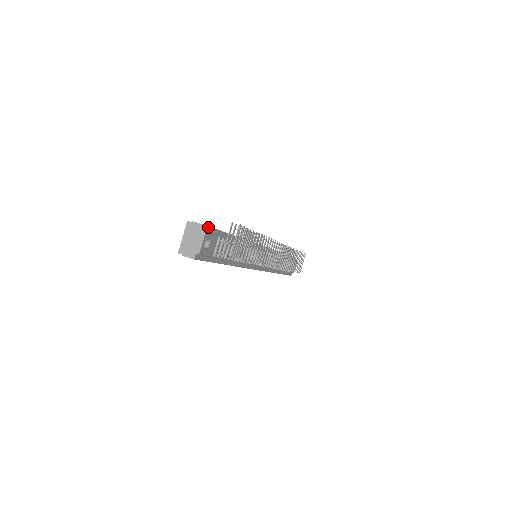
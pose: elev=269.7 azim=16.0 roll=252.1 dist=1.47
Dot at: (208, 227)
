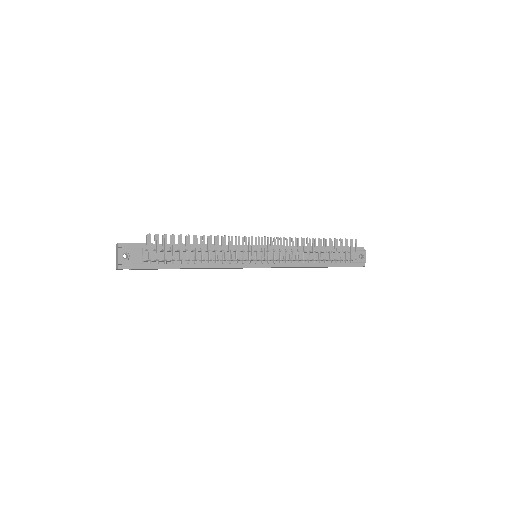
Dot at: (126, 244)
